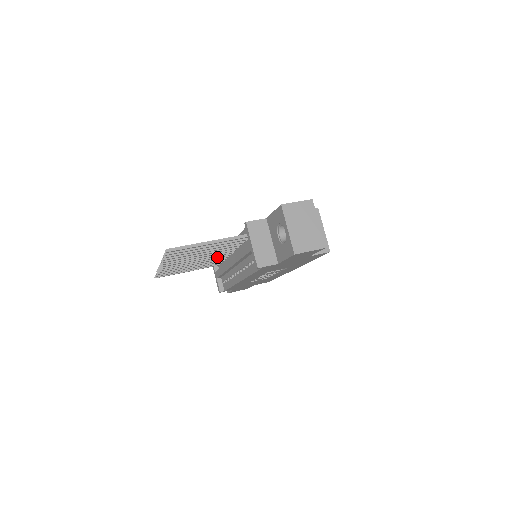
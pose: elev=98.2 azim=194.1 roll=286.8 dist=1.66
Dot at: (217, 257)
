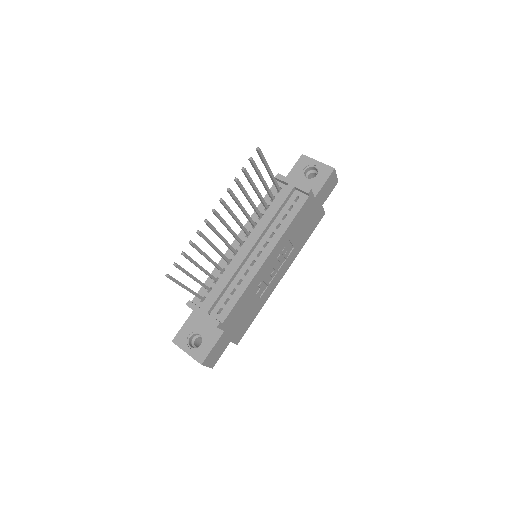
Dot at: occluded
